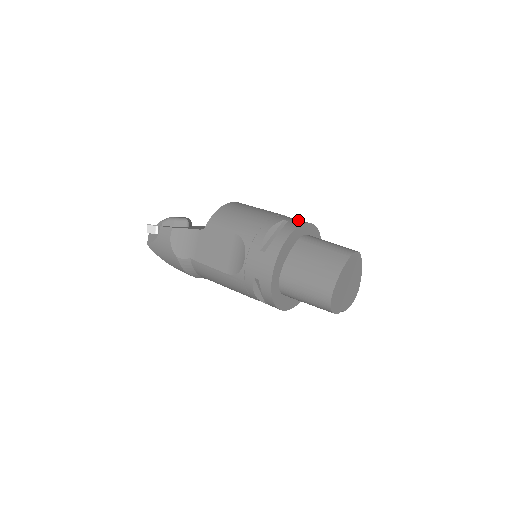
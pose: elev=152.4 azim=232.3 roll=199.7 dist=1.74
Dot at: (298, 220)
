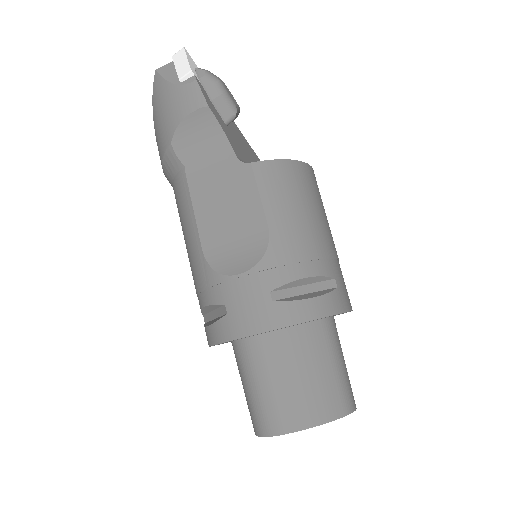
Dot at: occluded
